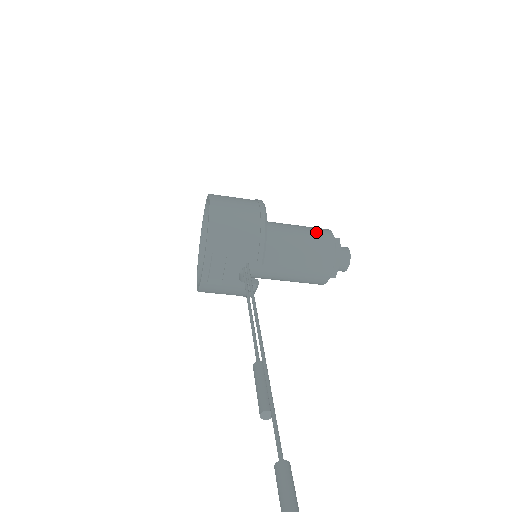
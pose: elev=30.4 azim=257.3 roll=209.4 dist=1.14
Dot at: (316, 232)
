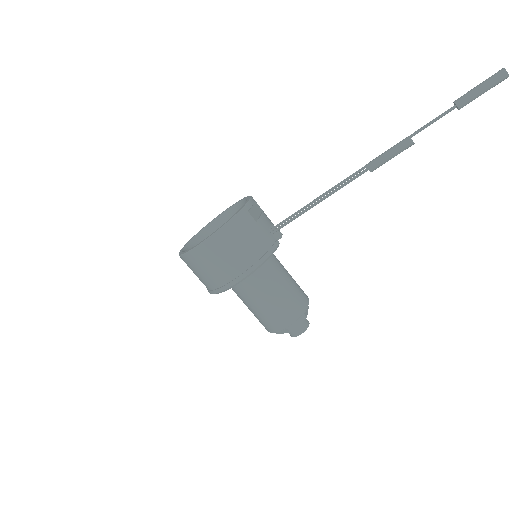
Dot at: occluded
